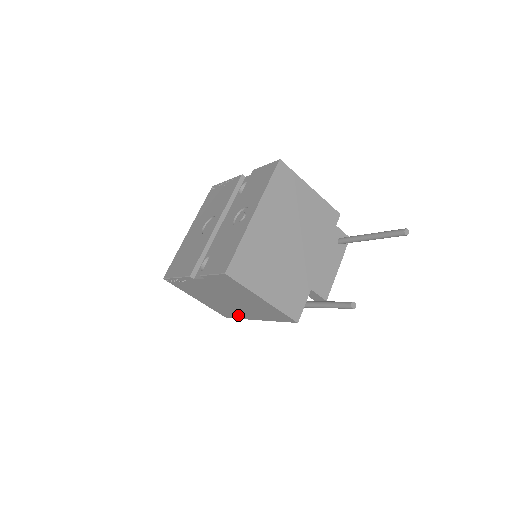
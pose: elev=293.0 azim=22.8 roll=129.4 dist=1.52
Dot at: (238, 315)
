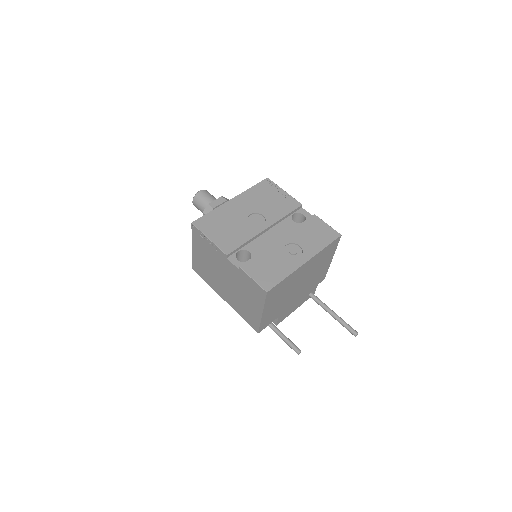
Dot at: (211, 283)
